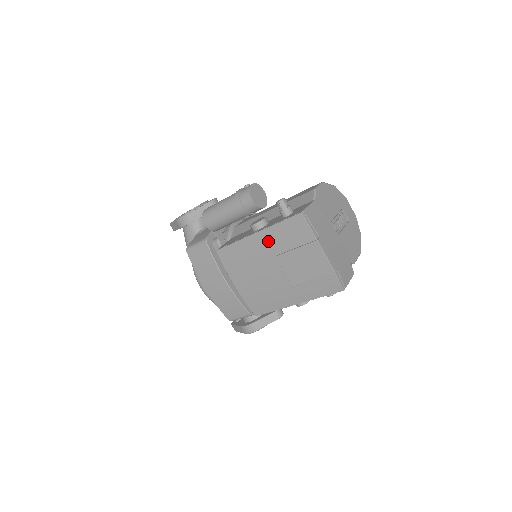
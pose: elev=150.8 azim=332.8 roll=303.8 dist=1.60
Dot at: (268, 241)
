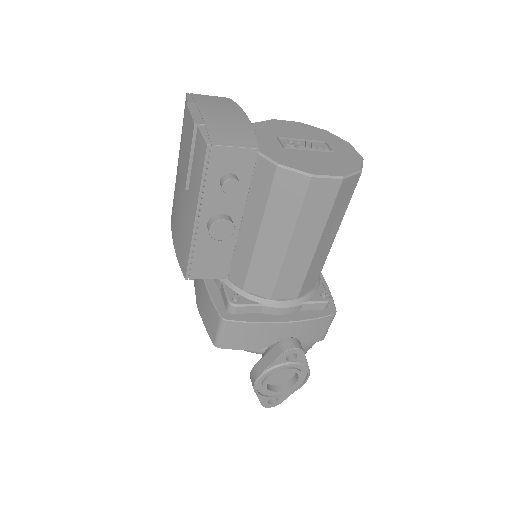
Dot at: (179, 156)
